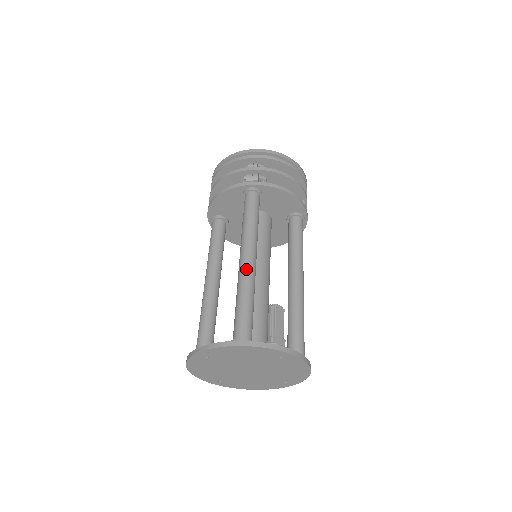
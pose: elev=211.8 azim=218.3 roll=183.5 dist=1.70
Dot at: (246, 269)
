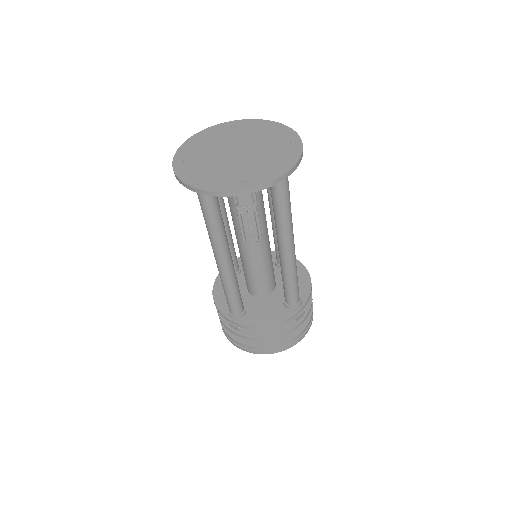
Dot at: occluded
